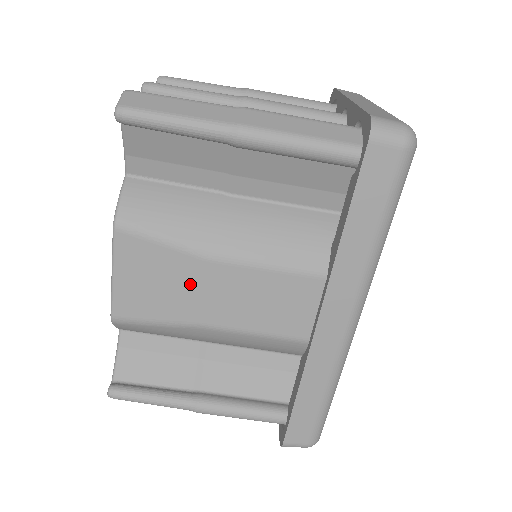
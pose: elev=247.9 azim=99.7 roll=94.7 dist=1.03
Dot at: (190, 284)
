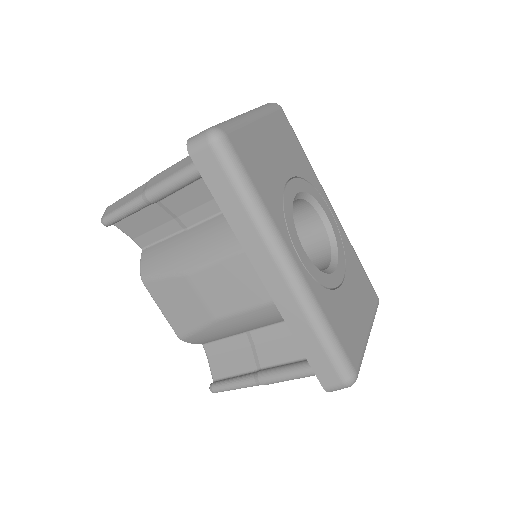
Dot at: (191, 295)
